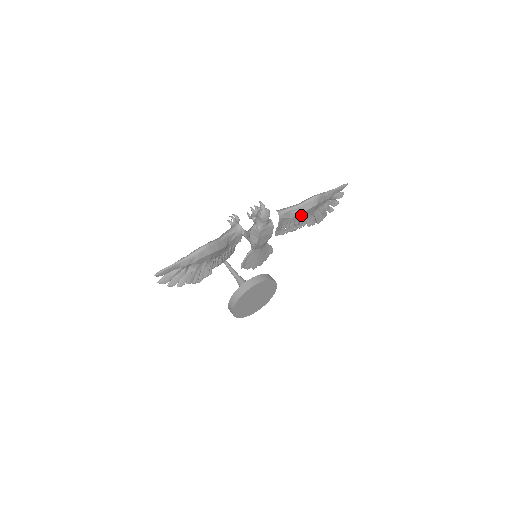
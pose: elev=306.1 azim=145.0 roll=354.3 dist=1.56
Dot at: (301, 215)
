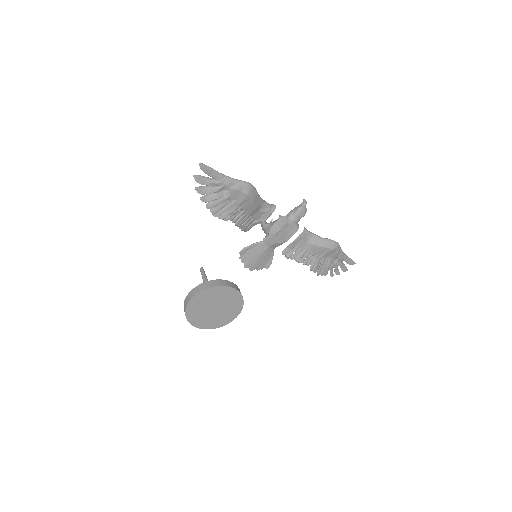
Dot at: (316, 248)
